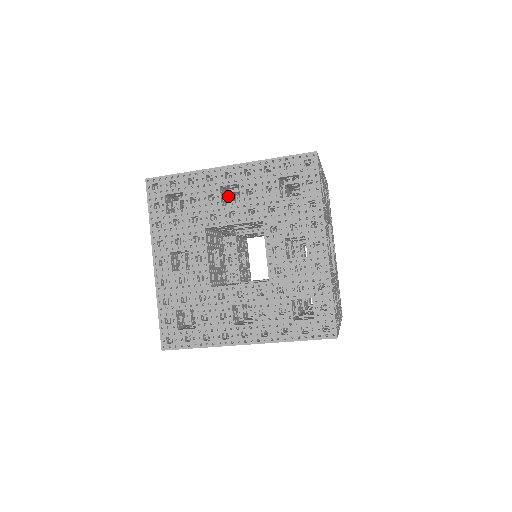
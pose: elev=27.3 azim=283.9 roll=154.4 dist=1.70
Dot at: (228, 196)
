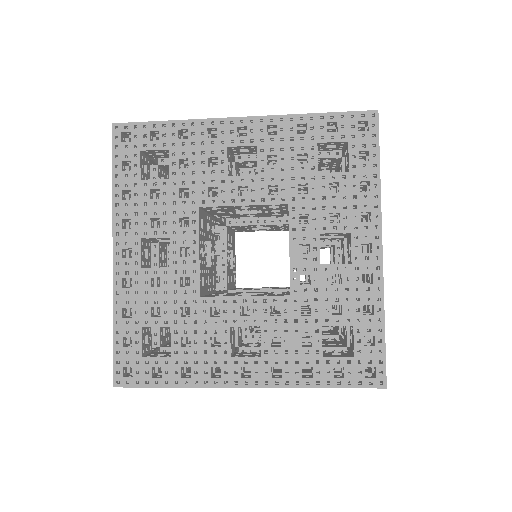
Dot at: occluded
